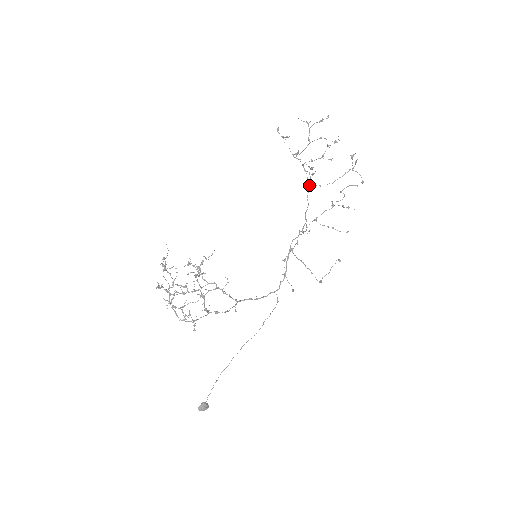
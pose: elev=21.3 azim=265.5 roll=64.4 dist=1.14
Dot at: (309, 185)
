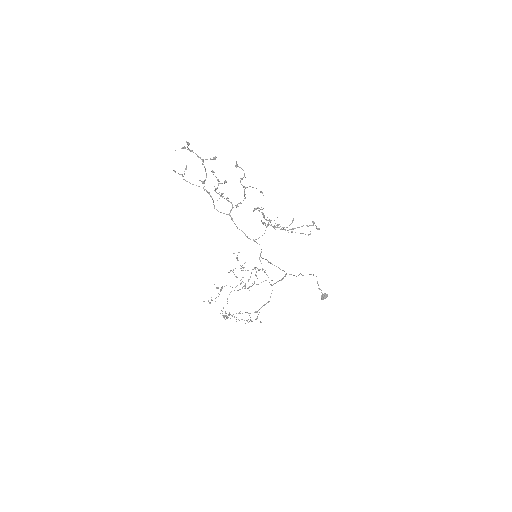
Dot at: (231, 218)
